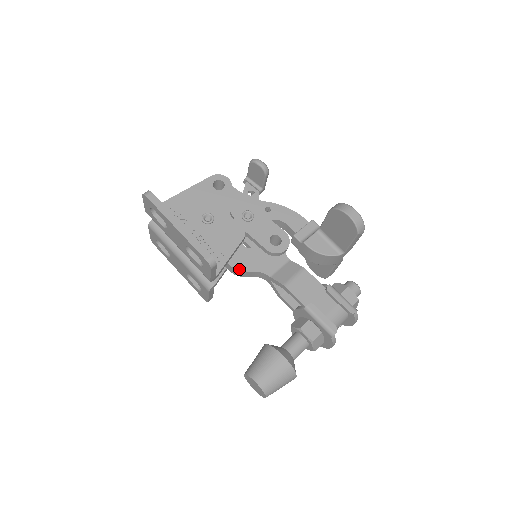
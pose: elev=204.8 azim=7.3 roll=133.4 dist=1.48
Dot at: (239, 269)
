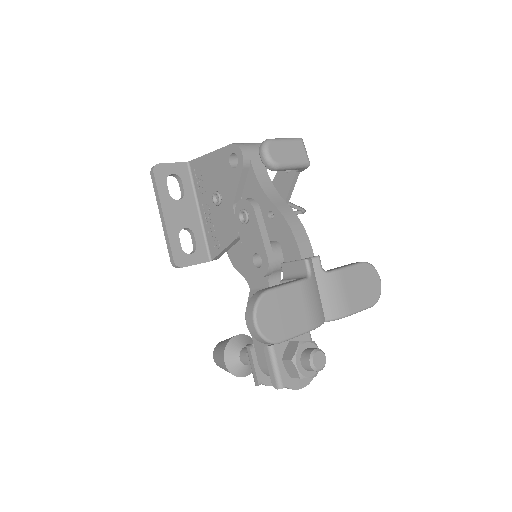
Dot at: (233, 263)
